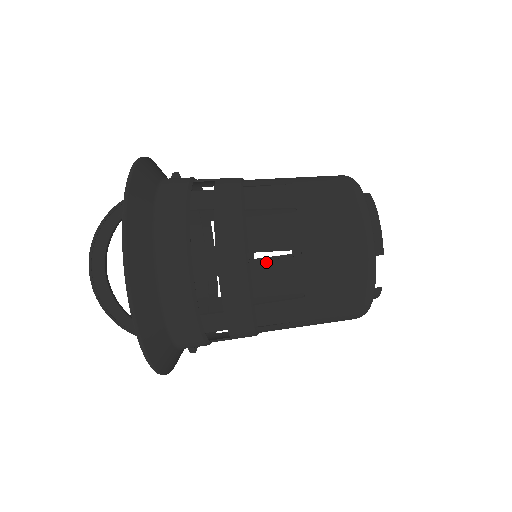
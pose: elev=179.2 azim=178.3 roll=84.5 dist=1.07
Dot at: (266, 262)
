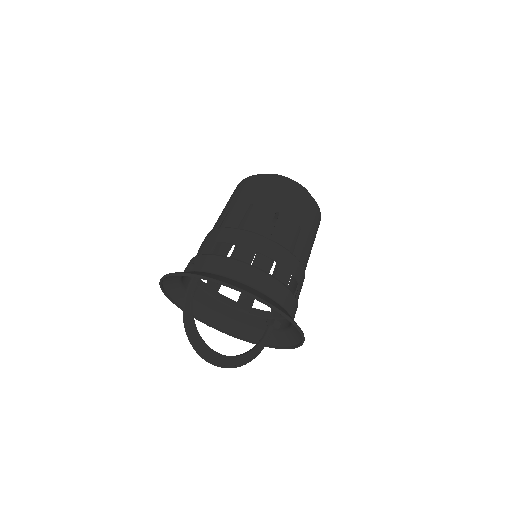
Dot at: (296, 246)
